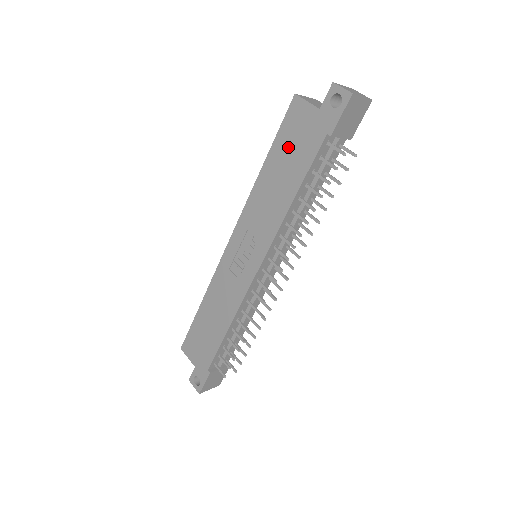
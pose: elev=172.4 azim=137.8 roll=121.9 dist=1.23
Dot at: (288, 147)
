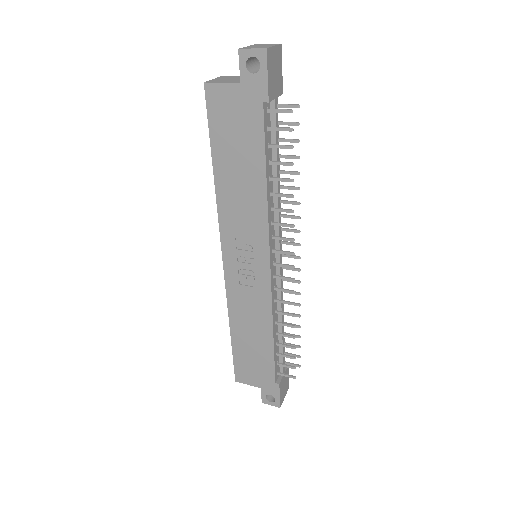
Dot at: (229, 138)
